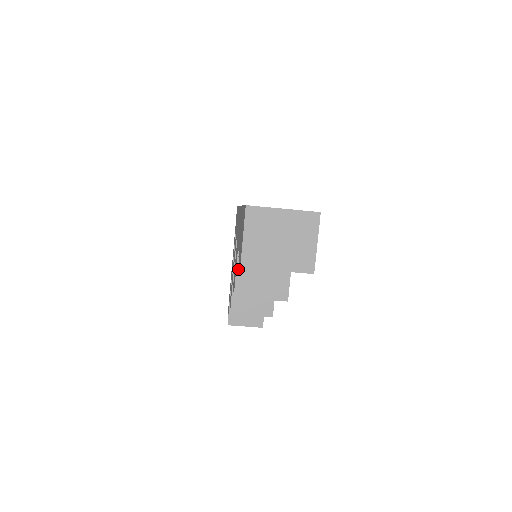
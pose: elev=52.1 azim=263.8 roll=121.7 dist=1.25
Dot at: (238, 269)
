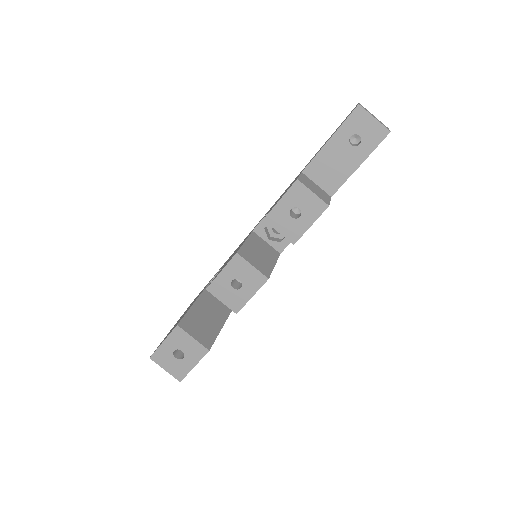
Dot at: (301, 176)
